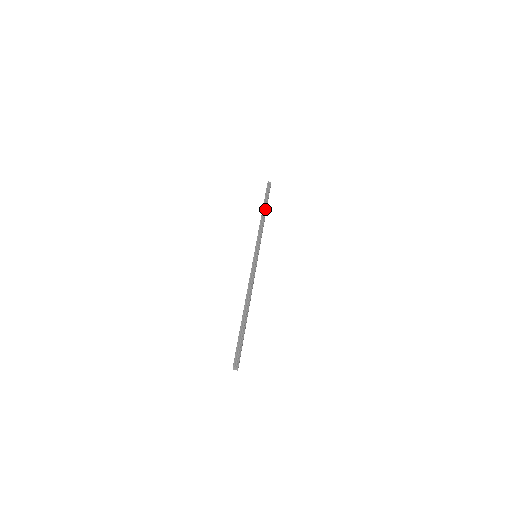
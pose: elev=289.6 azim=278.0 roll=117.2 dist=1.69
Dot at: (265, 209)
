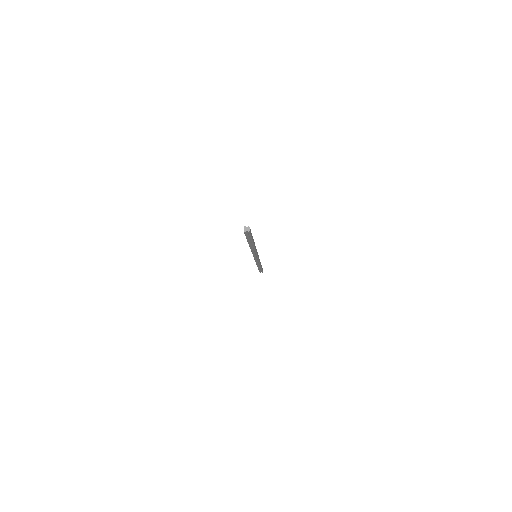
Dot at: occluded
